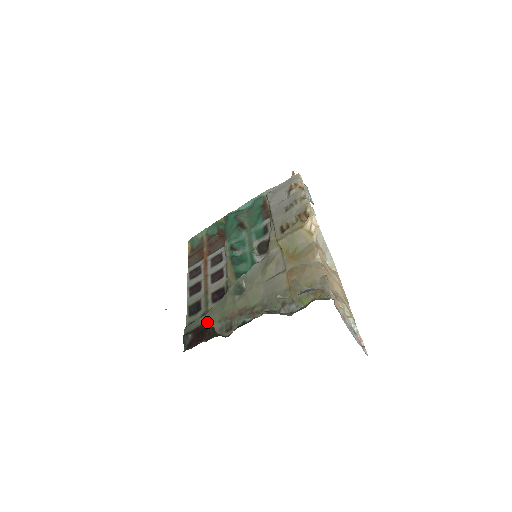
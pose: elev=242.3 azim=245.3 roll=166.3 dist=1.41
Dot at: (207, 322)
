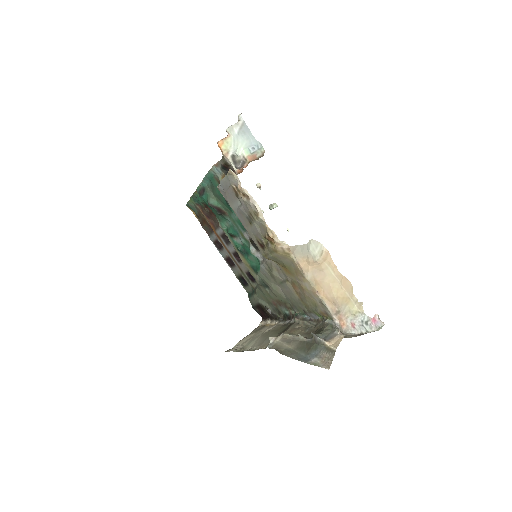
Dot at: (261, 303)
